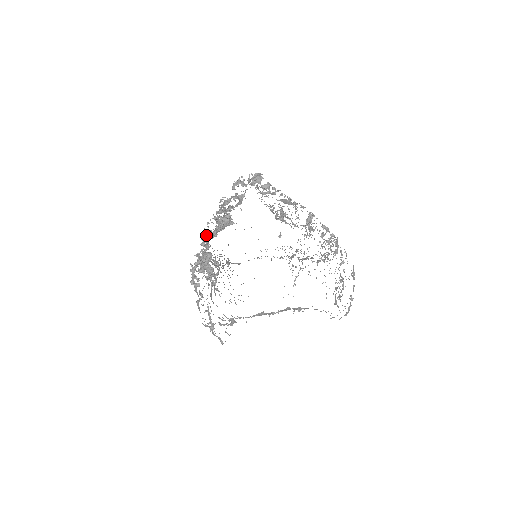
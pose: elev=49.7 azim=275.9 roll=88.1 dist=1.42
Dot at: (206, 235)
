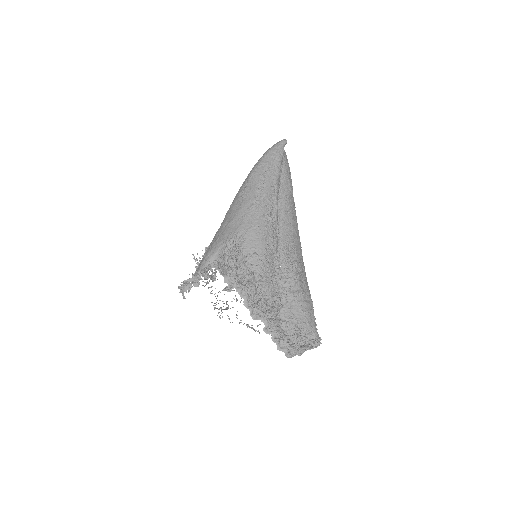
Dot at: occluded
